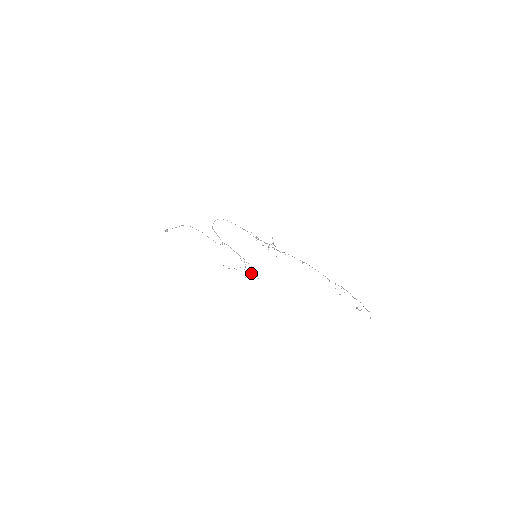
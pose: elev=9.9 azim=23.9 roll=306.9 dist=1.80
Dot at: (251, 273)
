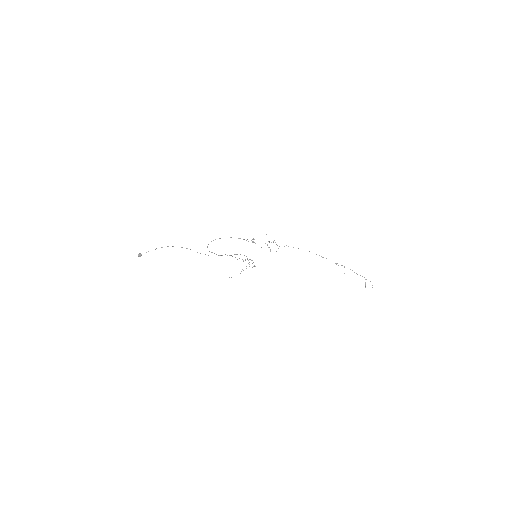
Dot at: occluded
